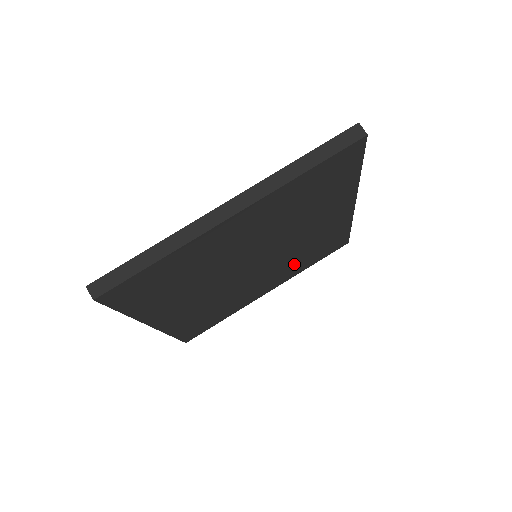
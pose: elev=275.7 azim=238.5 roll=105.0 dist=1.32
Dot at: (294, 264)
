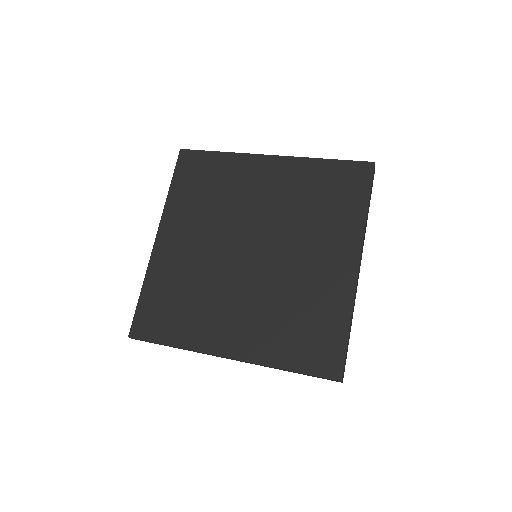
Dot at: (273, 323)
